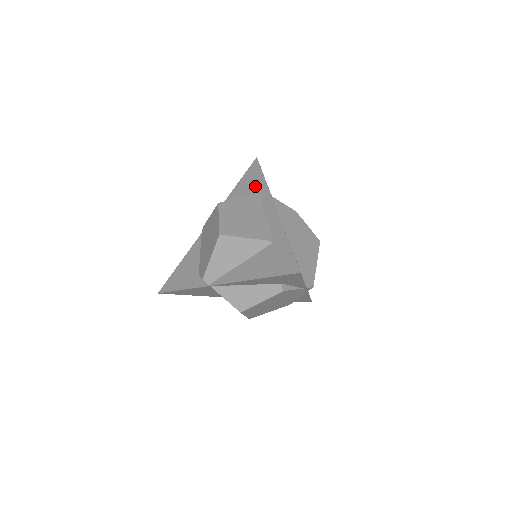
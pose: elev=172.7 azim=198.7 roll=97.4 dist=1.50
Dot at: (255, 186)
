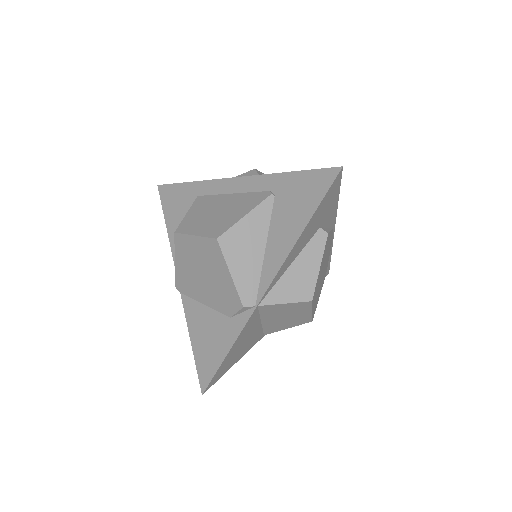
Dot at: (188, 197)
